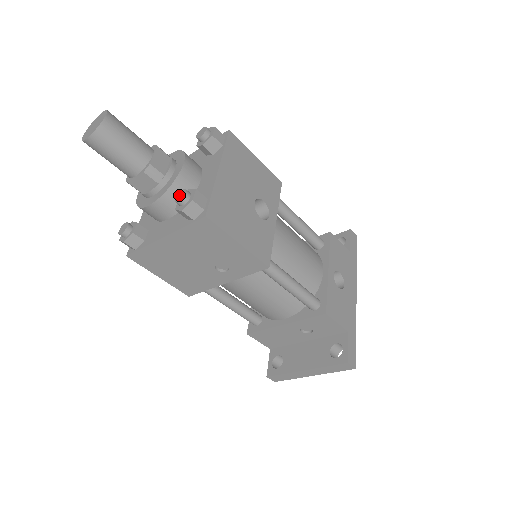
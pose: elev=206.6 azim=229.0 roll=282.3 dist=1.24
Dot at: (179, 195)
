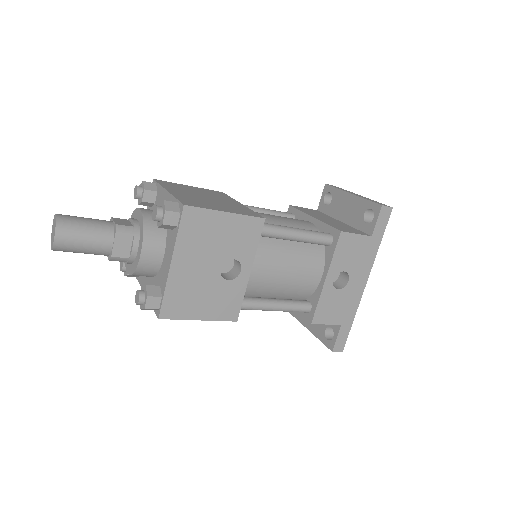
Dot at: (137, 295)
